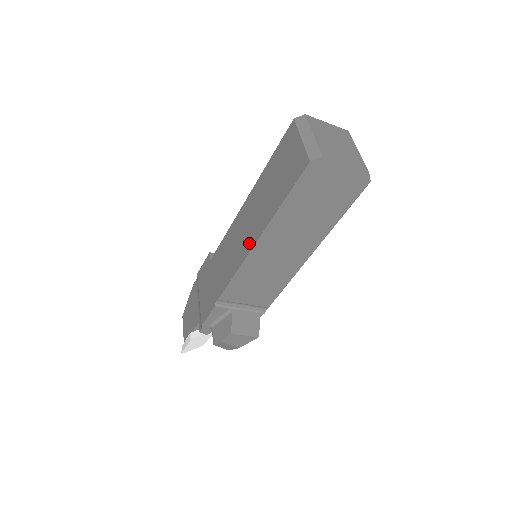
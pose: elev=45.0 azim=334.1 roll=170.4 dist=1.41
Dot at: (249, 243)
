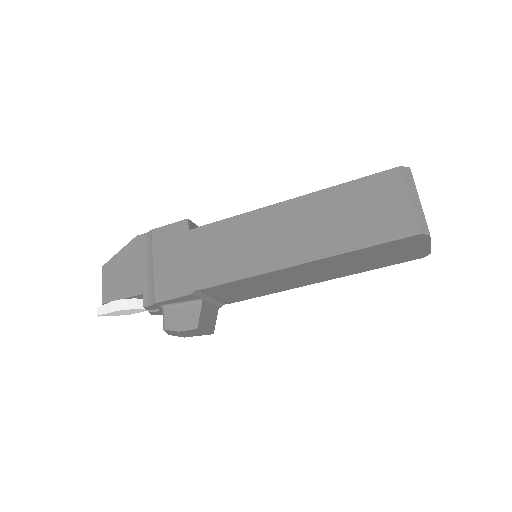
Dot at: (285, 258)
